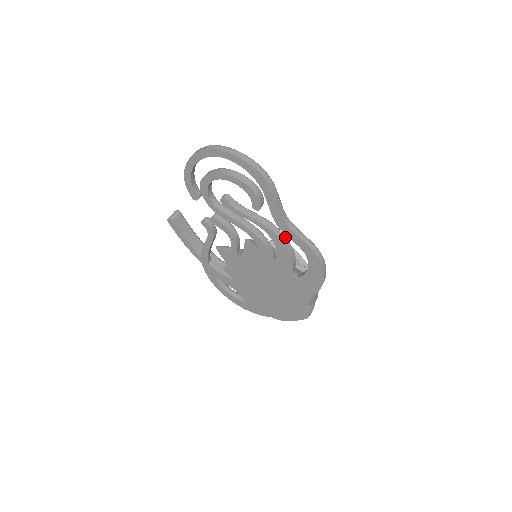
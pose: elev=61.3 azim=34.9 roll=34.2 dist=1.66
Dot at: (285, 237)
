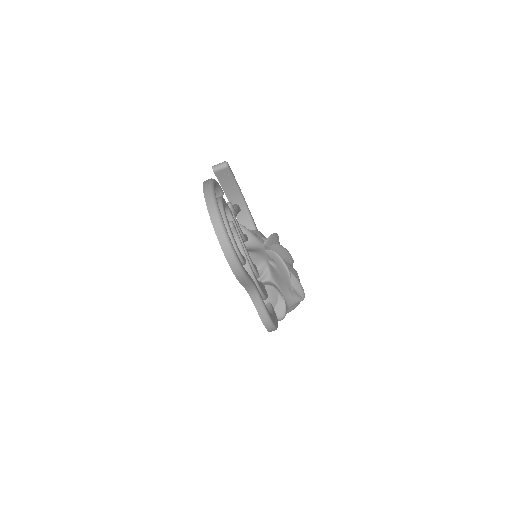
Dot at: (258, 288)
